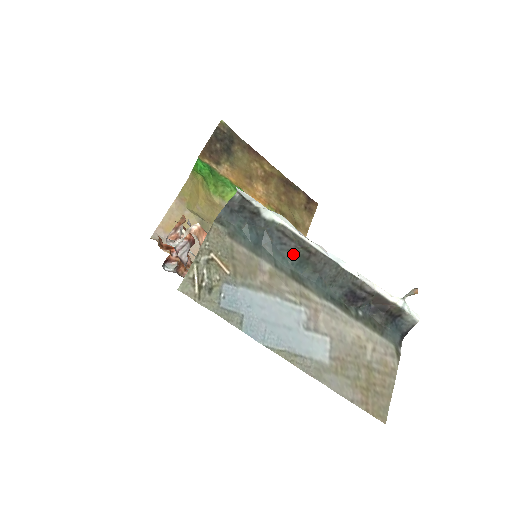
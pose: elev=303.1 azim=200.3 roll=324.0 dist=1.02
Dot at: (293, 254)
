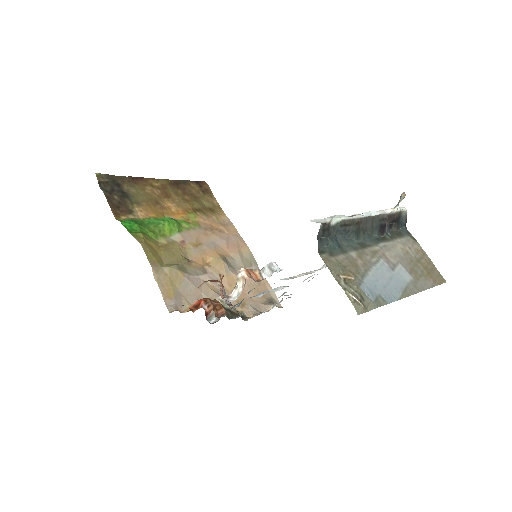
Dot at: (354, 233)
